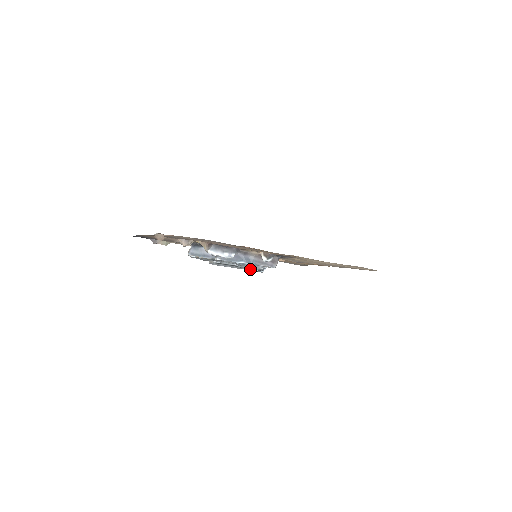
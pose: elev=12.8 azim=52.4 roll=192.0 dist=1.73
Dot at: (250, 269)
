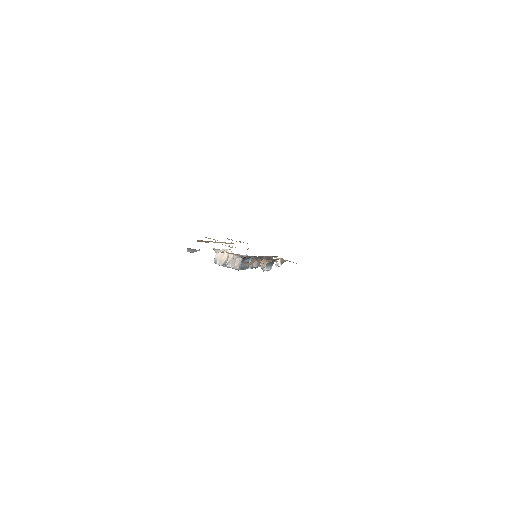
Dot at: occluded
